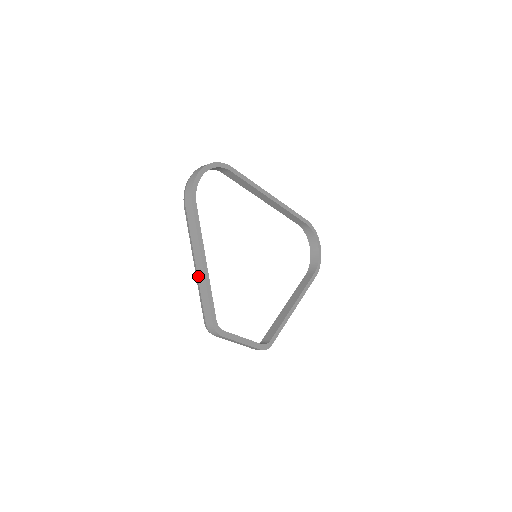
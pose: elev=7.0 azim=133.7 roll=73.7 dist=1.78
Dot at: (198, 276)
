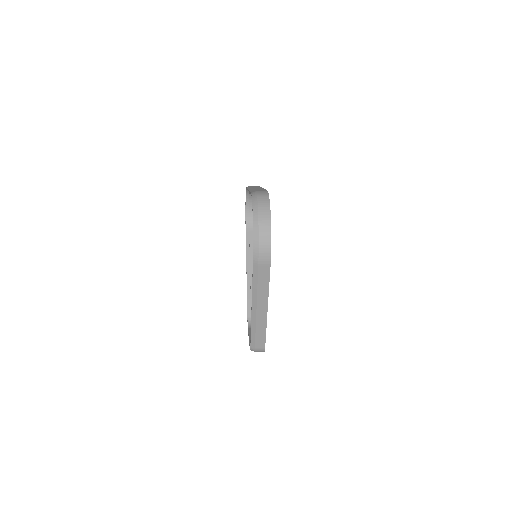
Dot at: (257, 318)
